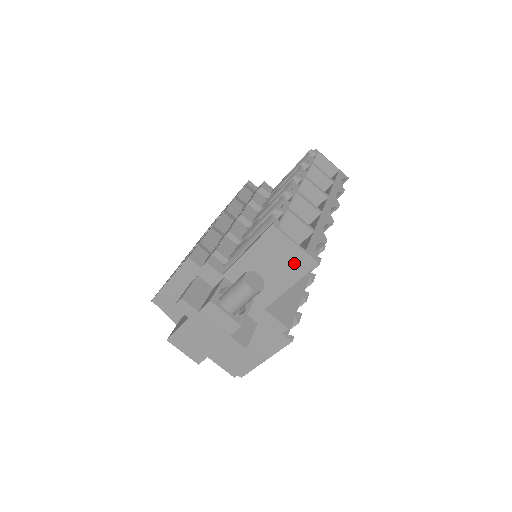
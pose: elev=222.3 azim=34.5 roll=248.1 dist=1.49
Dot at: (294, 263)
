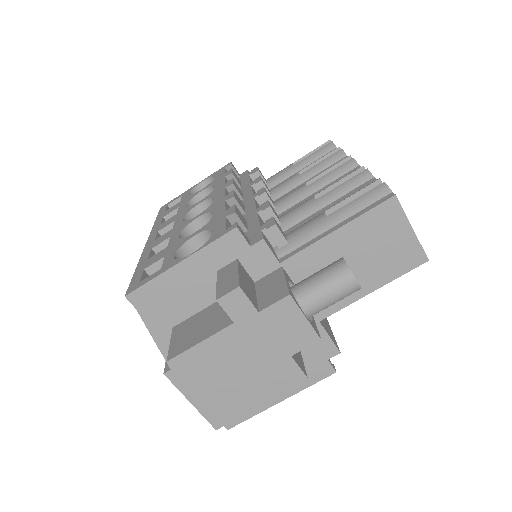
Dot at: (396, 256)
